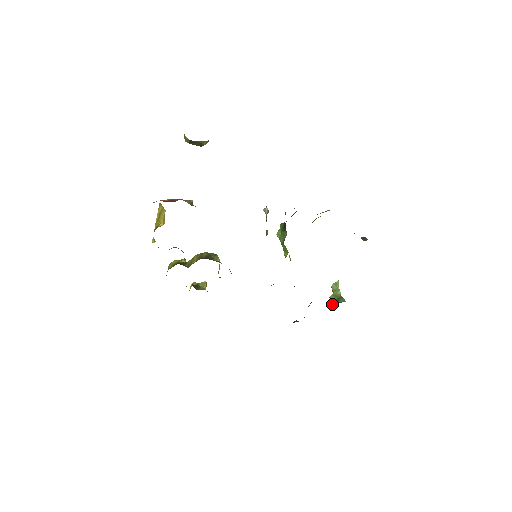
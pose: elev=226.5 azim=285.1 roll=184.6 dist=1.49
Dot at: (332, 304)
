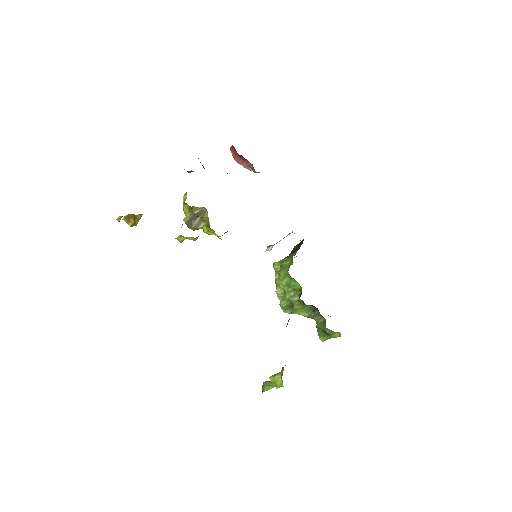
Dot at: occluded
